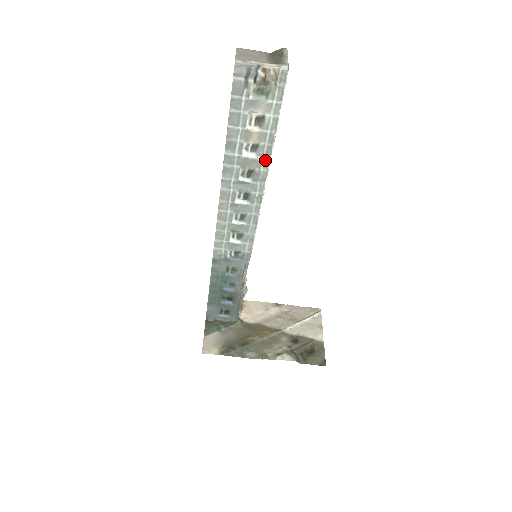
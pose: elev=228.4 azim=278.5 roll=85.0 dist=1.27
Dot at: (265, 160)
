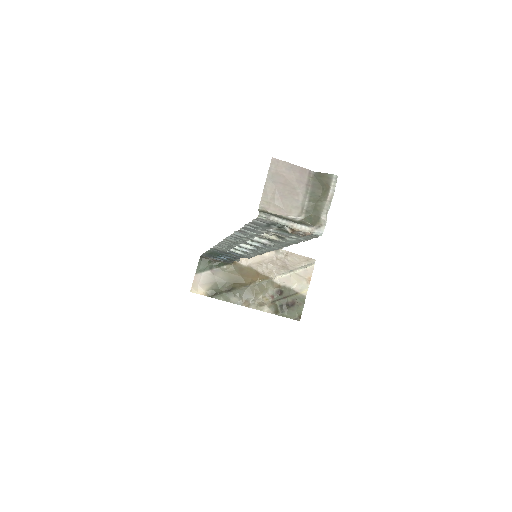
Dot at: (278, 246)
